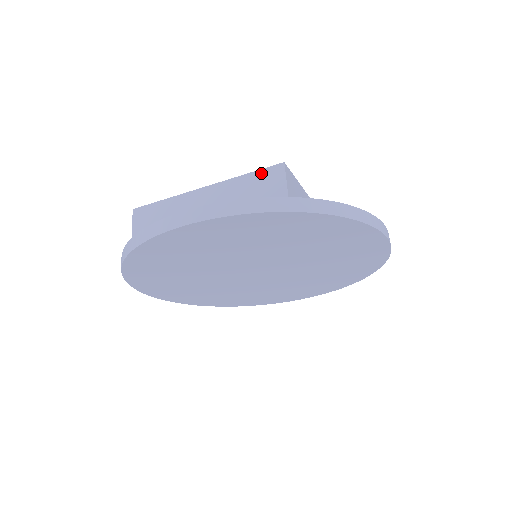
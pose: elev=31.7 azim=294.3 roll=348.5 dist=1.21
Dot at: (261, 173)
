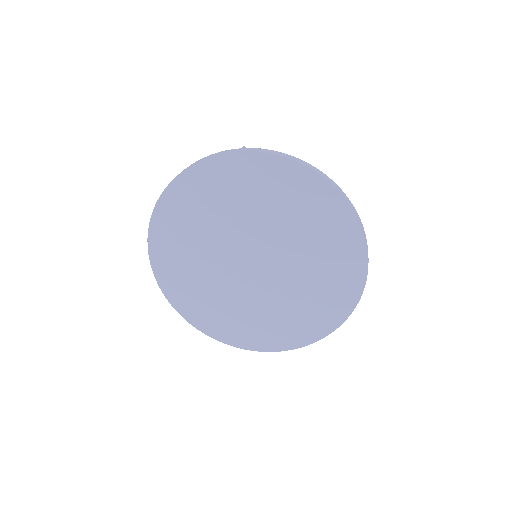
Dot at: occluded
